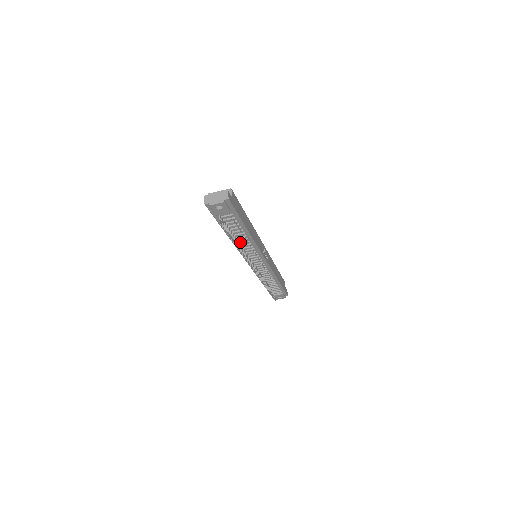
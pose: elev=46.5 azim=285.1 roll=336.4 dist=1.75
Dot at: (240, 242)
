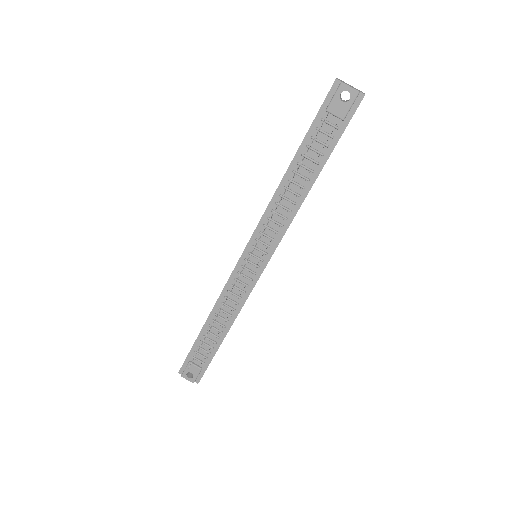
Dot at: (285, 196)
